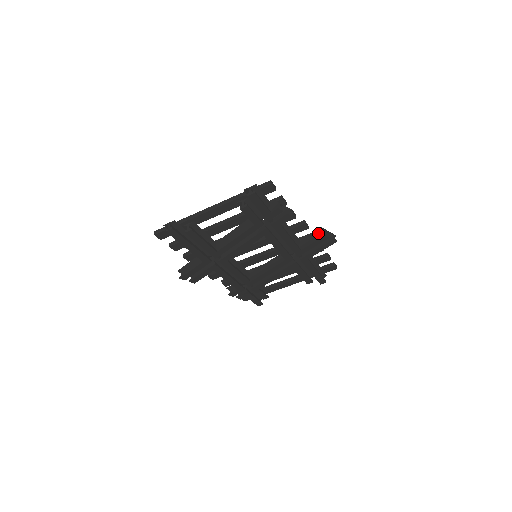
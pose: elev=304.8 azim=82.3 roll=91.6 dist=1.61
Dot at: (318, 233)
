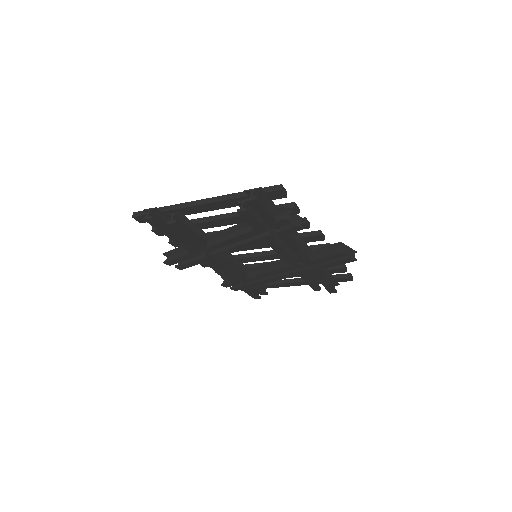
Dot at: (335, 246)
